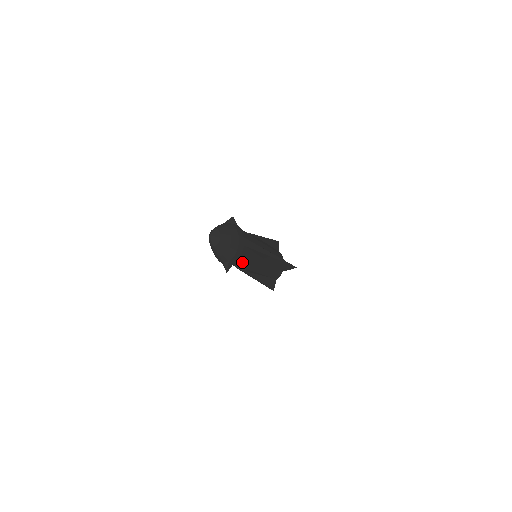
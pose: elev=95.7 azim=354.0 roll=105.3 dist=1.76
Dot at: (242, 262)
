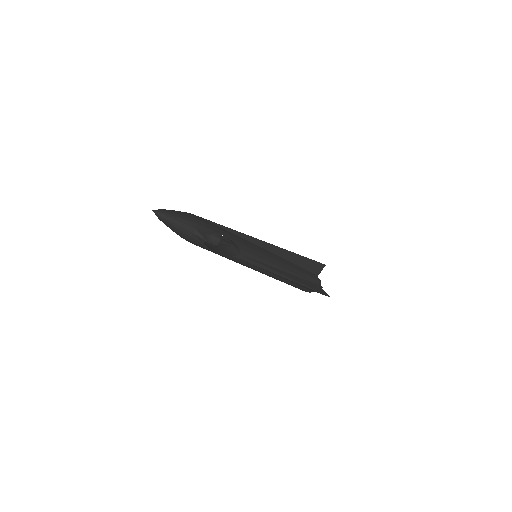
Dot at: occluded
